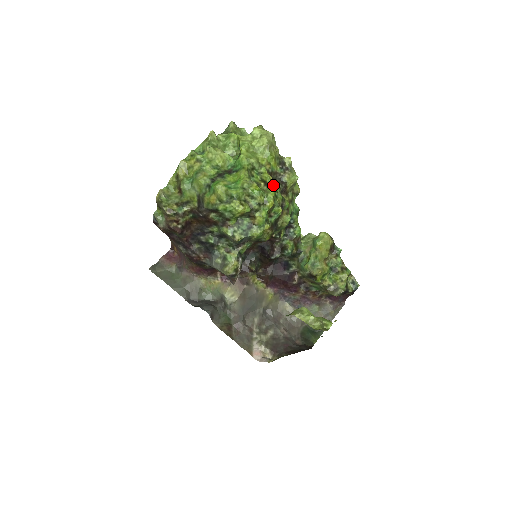
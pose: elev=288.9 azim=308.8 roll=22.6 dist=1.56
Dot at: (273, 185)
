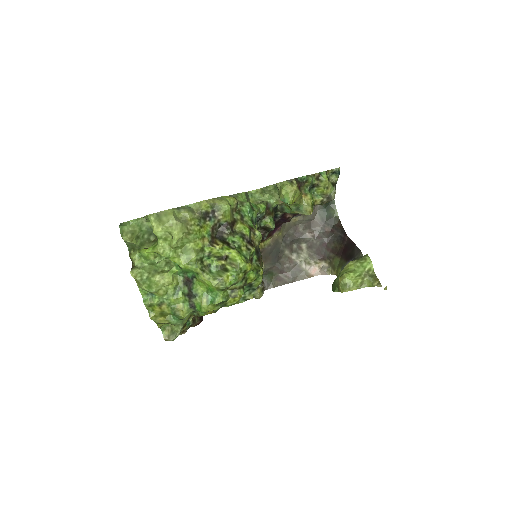
Dot at: (230, 251)
